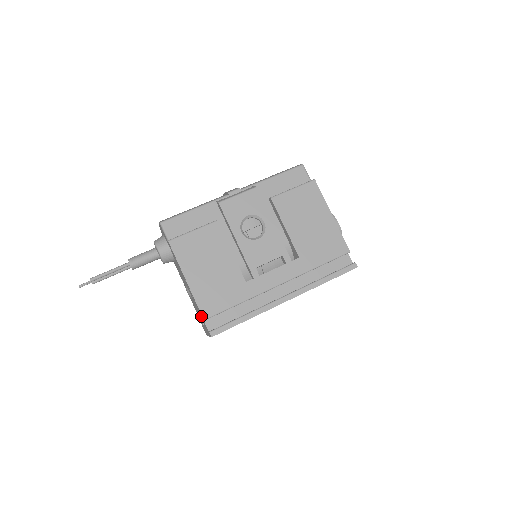
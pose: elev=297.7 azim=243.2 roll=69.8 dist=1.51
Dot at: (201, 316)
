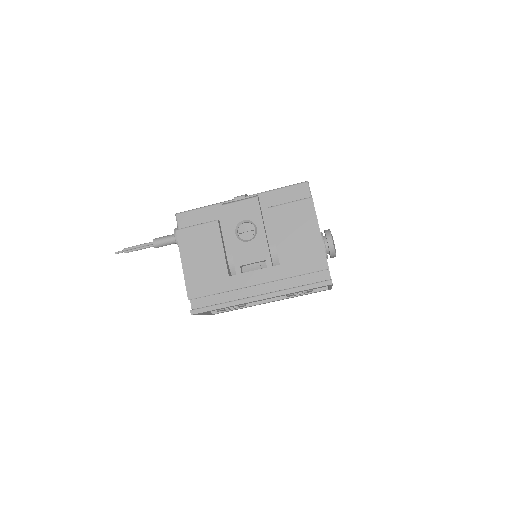
Dot at: occluded
